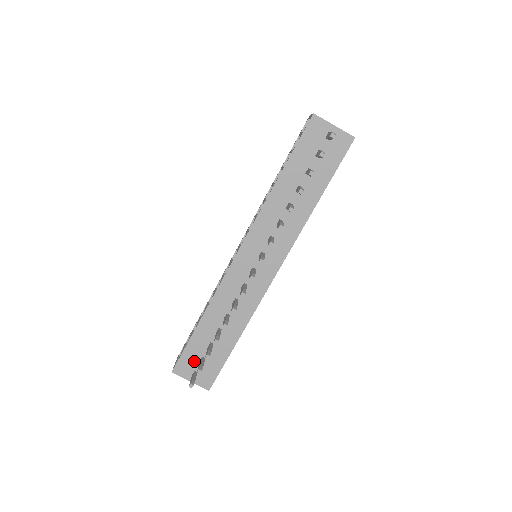
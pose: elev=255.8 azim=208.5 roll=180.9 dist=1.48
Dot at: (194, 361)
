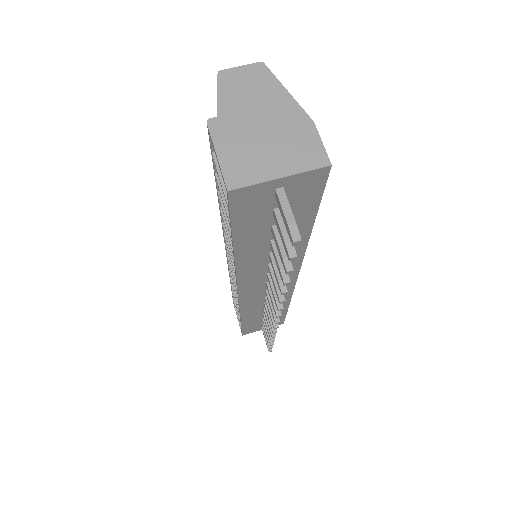
Dot at: (257, 327)
